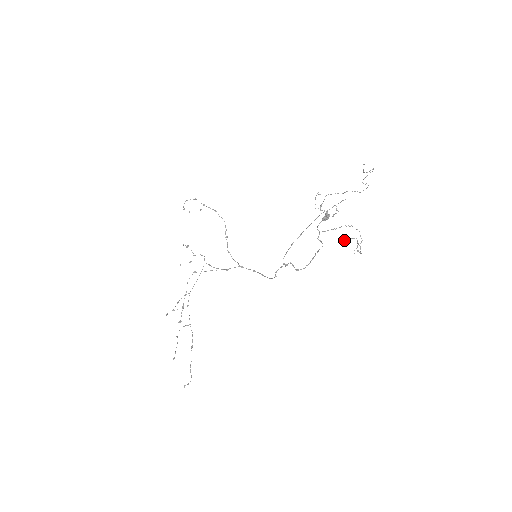
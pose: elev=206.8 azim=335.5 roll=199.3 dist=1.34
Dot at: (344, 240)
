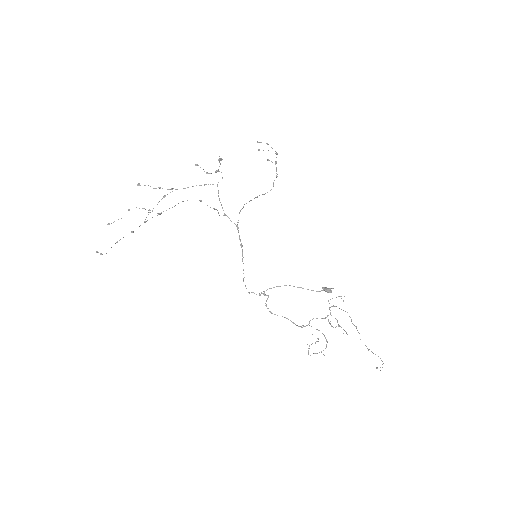
Dot at: occluded
